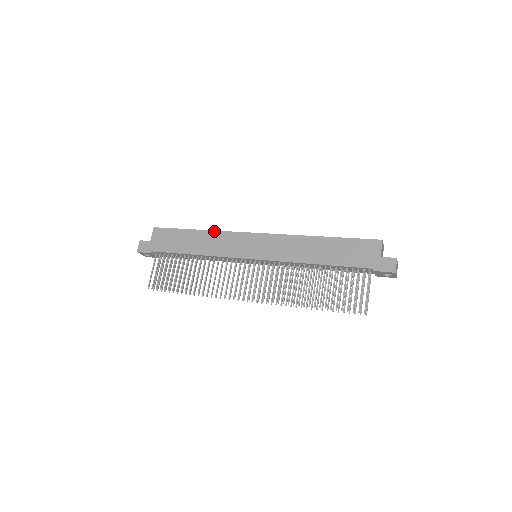
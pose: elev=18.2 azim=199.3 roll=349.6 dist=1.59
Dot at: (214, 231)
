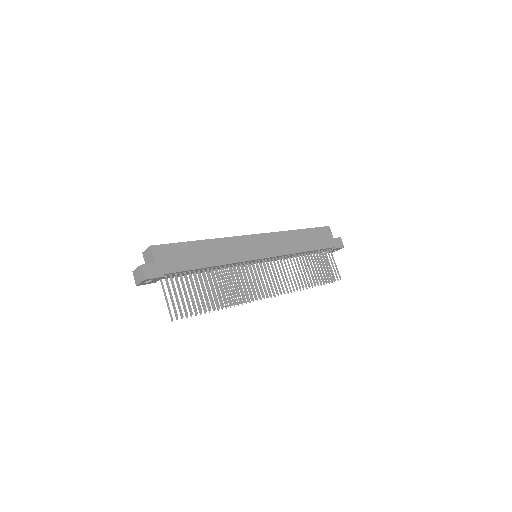
Dot at: (219, 239)
